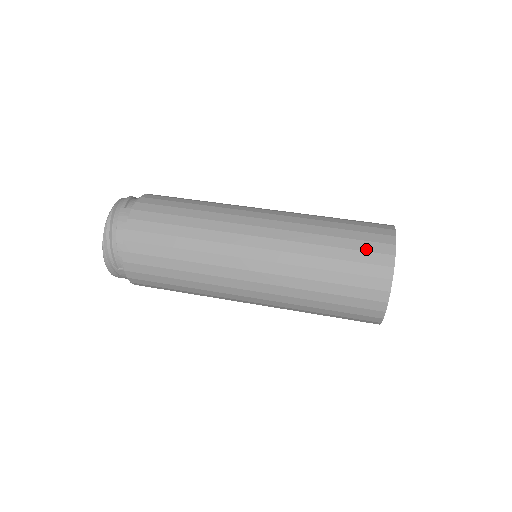
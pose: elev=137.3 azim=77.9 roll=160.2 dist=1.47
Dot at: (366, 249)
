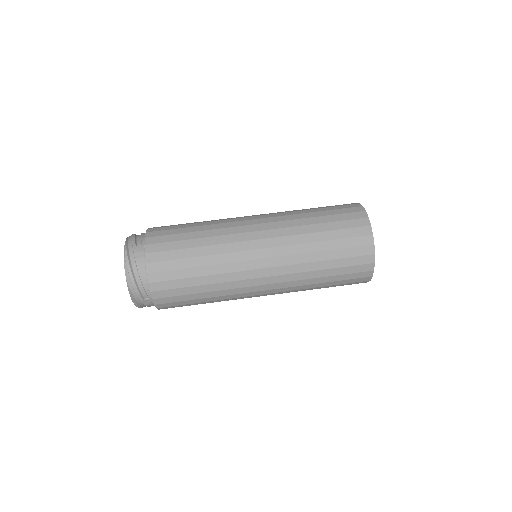
Dot at: (348, 226)
